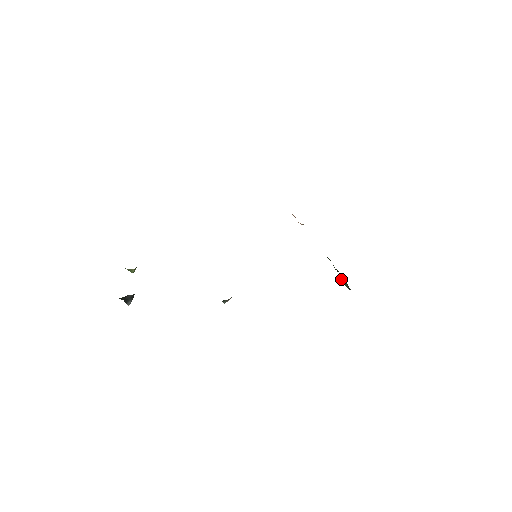
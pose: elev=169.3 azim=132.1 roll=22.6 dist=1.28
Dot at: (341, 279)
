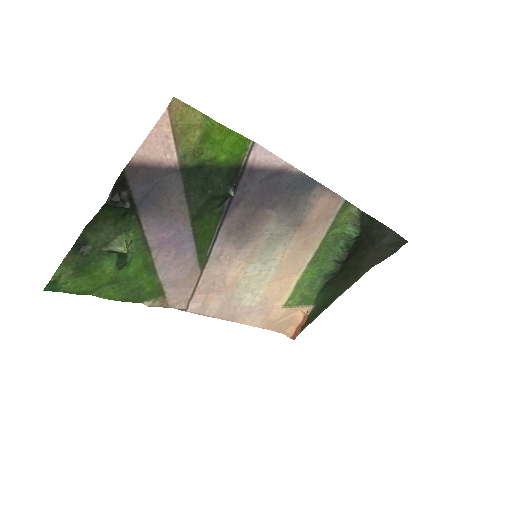
Dot at: (346, 231)
